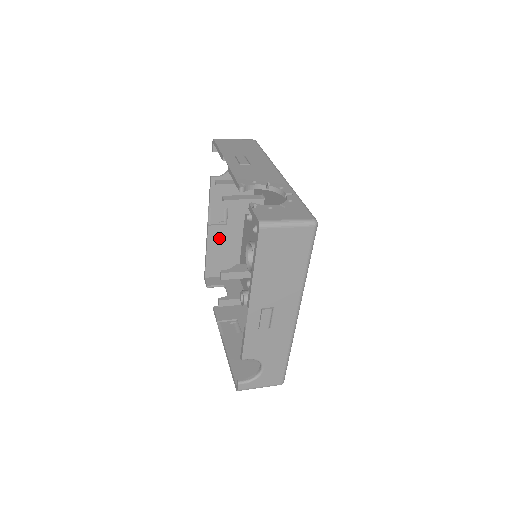
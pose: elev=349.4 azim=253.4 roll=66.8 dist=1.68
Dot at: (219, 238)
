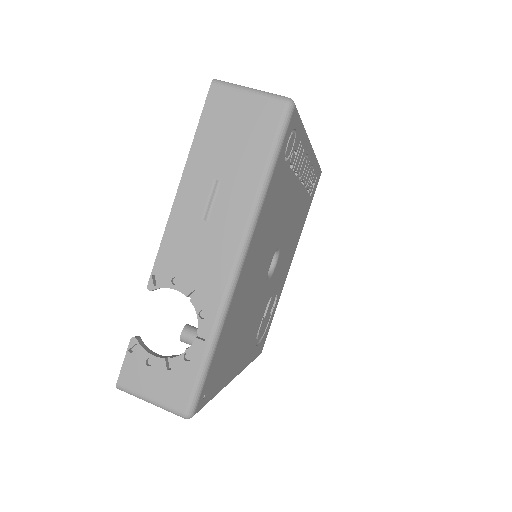
Dot at: occluded
